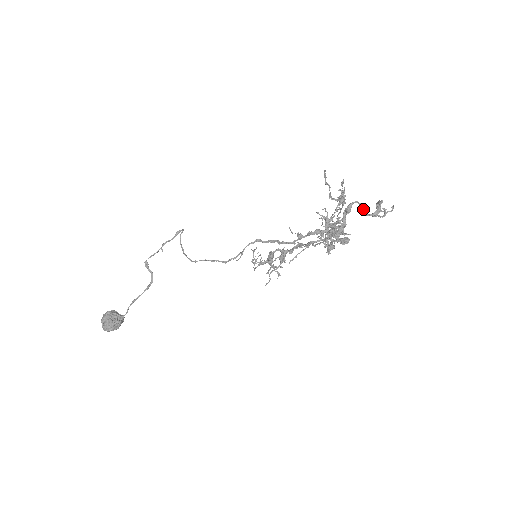
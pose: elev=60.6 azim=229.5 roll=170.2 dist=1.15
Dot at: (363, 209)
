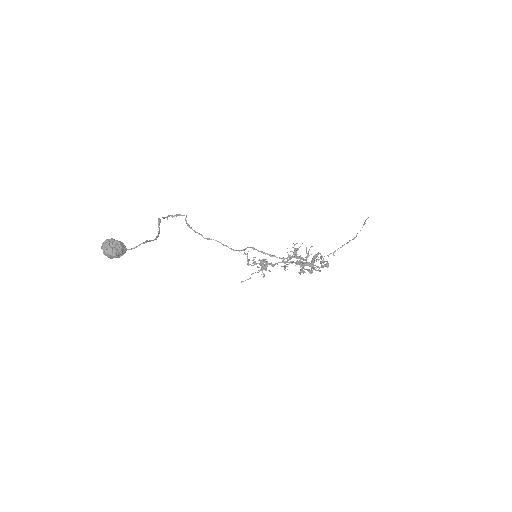
Dot at: occluded
